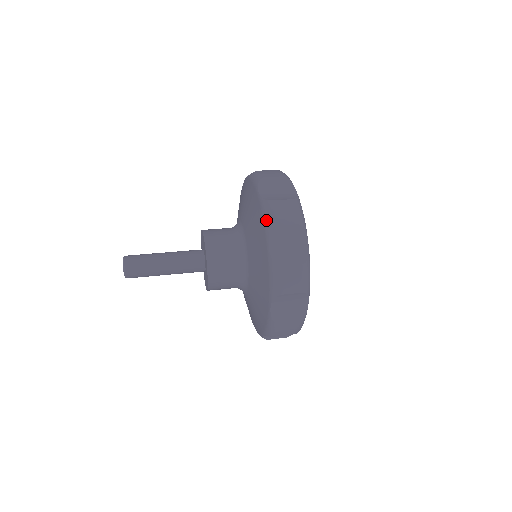
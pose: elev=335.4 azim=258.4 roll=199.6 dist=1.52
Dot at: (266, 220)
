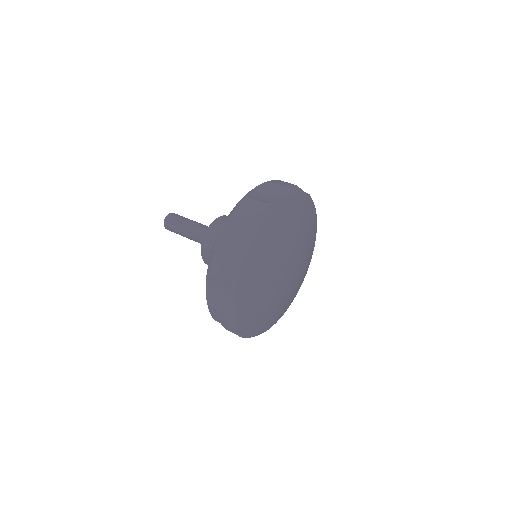
Dot at: (208, 264)
